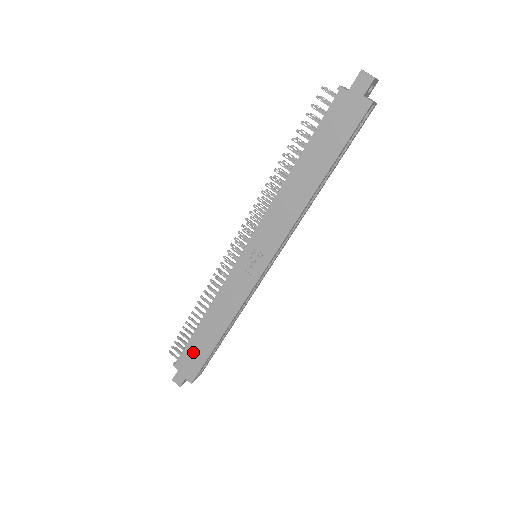
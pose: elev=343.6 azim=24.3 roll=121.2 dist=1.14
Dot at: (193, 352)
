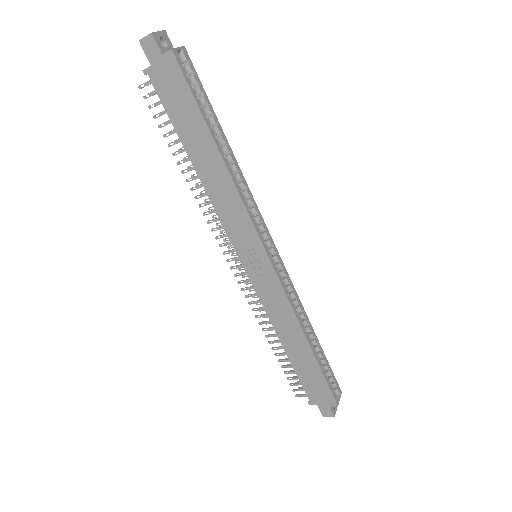
Dot at: (308, 379)
